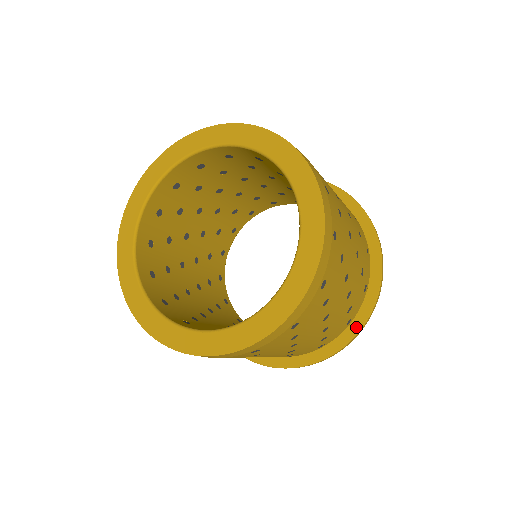
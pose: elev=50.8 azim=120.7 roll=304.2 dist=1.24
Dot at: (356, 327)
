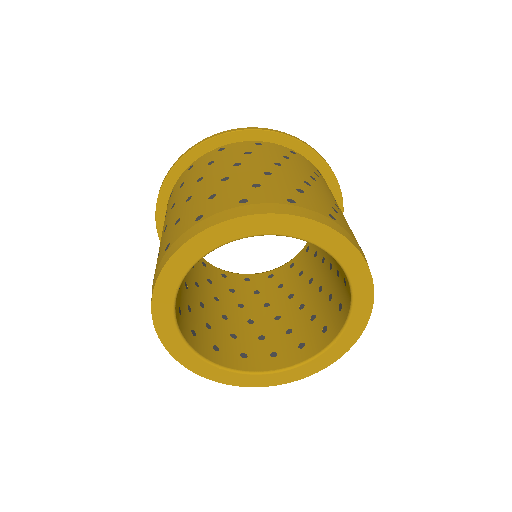
Dot at: occluded
